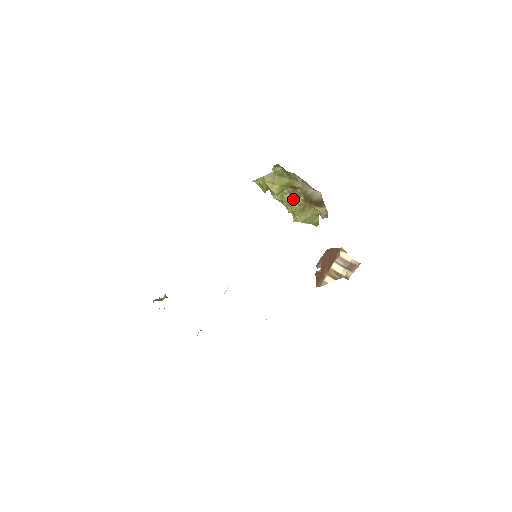
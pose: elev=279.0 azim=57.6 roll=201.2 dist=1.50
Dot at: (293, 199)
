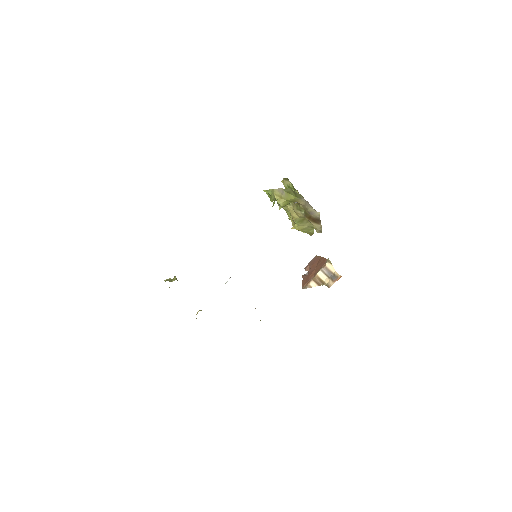
Dot at: (295, 211)
